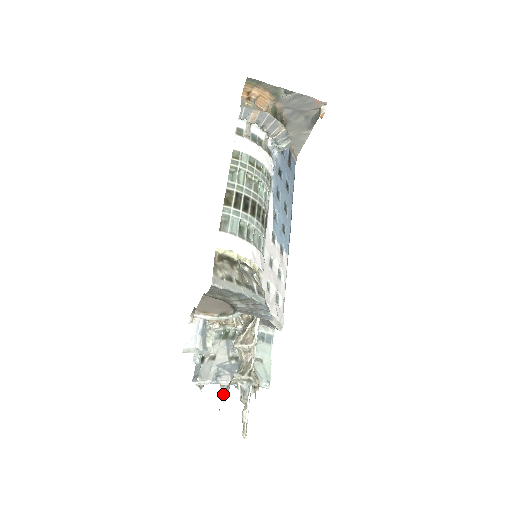
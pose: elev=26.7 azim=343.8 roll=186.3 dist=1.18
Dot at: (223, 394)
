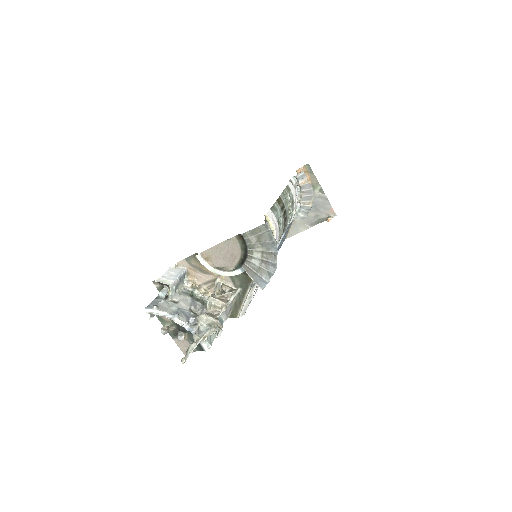
Dot at: occluded
